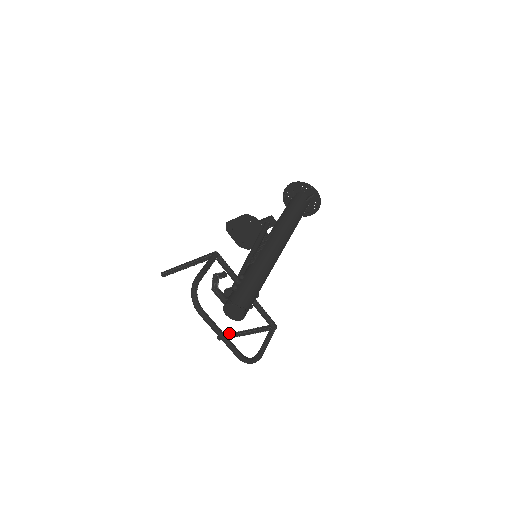
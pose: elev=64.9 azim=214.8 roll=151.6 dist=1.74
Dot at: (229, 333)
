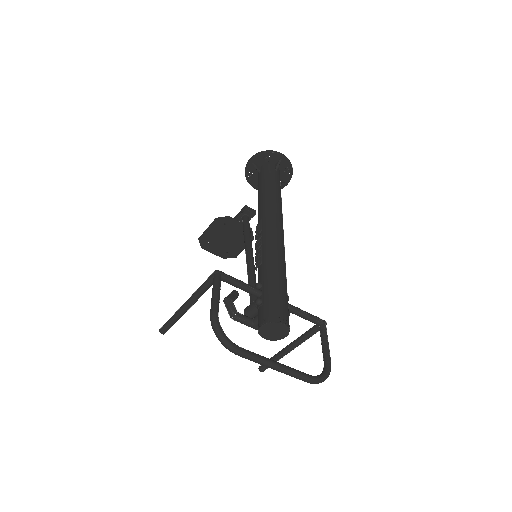
Dot at: (270, 358)
